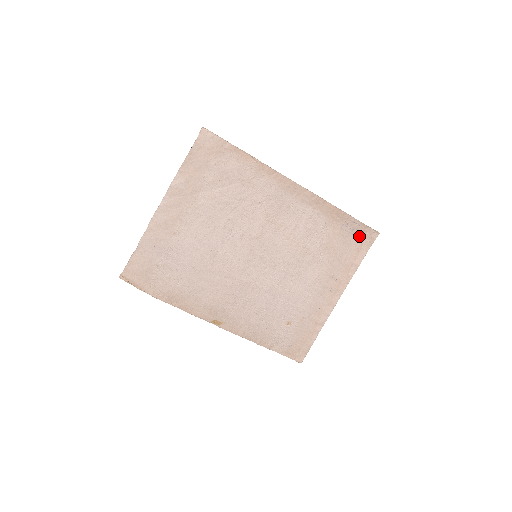
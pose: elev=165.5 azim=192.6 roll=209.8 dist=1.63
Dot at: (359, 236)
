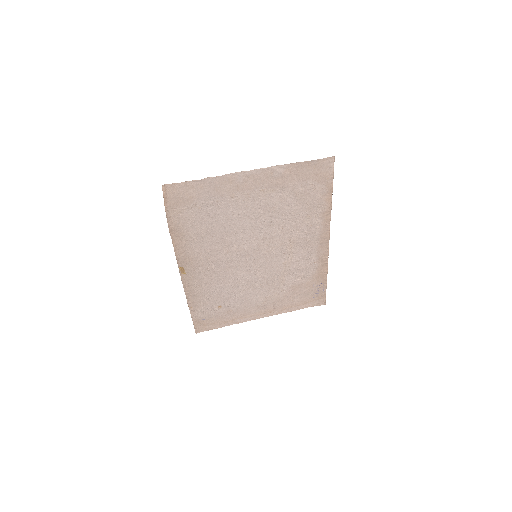
Dot at: (315, 297)
